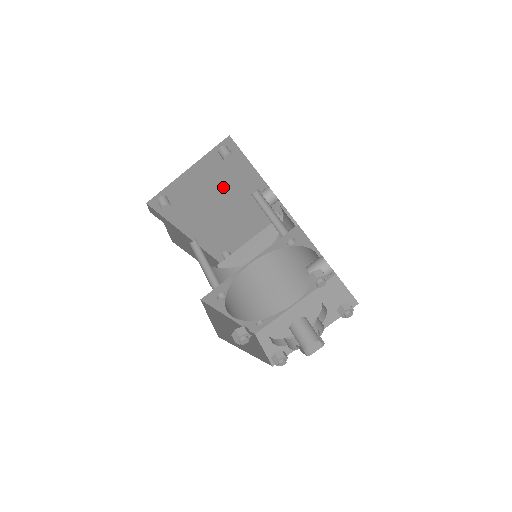
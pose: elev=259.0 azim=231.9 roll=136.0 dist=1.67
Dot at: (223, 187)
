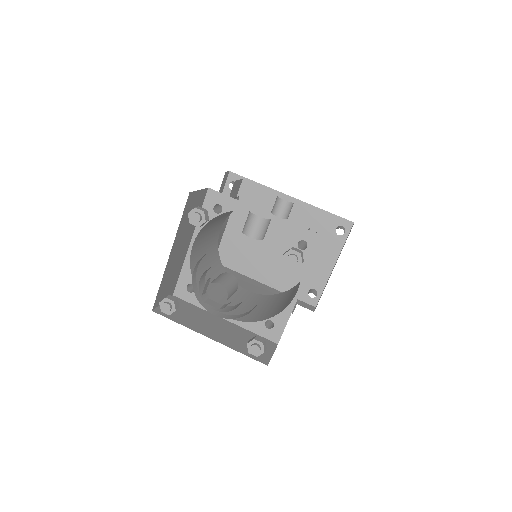
Dot at: occluded
